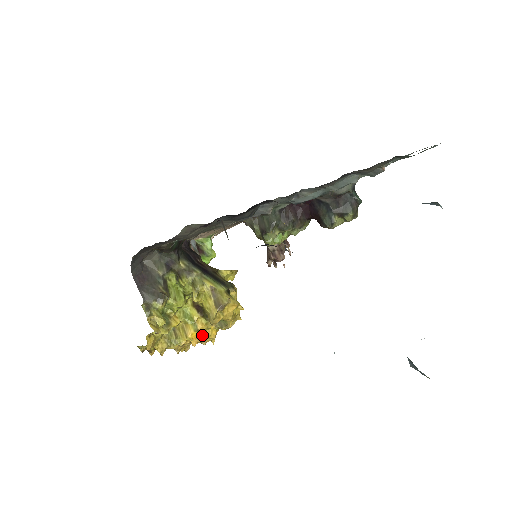
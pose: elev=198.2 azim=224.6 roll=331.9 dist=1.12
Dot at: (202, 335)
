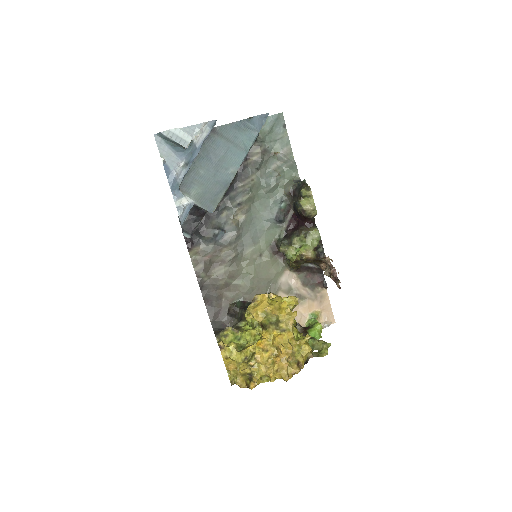
Dot at: (277, 348)
